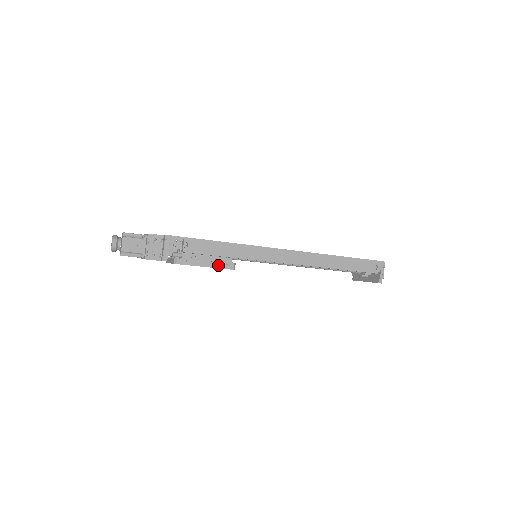
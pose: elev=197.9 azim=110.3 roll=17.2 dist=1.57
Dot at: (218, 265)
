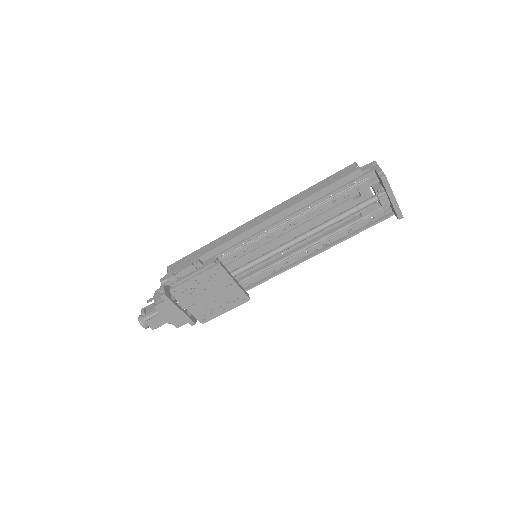
Dot at: (202, 268)
